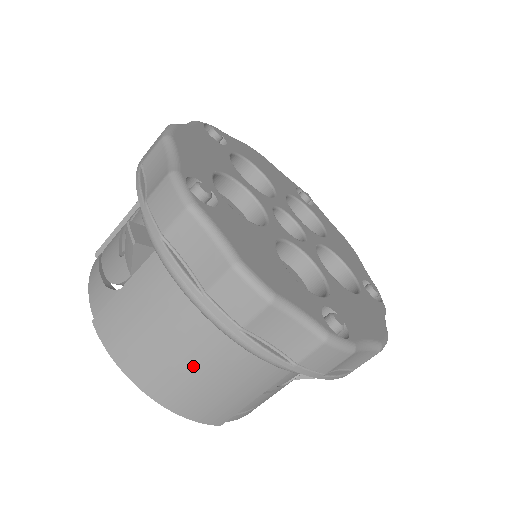
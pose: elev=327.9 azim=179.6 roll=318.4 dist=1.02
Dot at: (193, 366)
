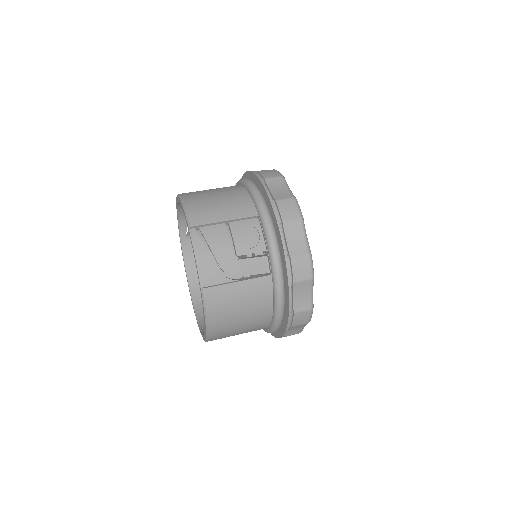
Dot at: (243, 327)
